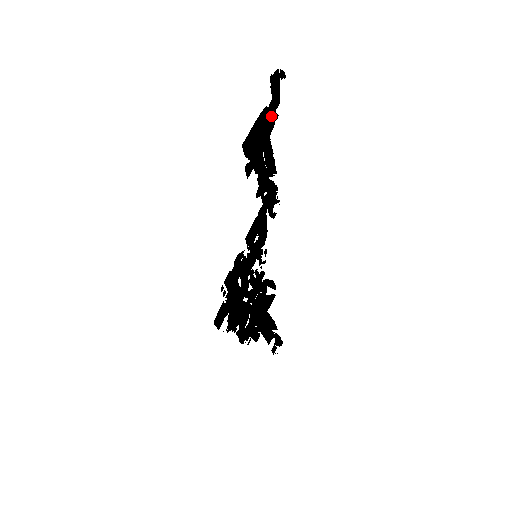
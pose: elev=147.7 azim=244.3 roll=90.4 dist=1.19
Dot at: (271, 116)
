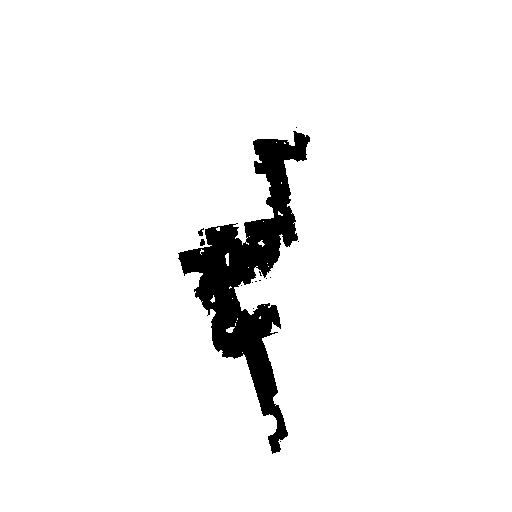
Dot at: occluded
